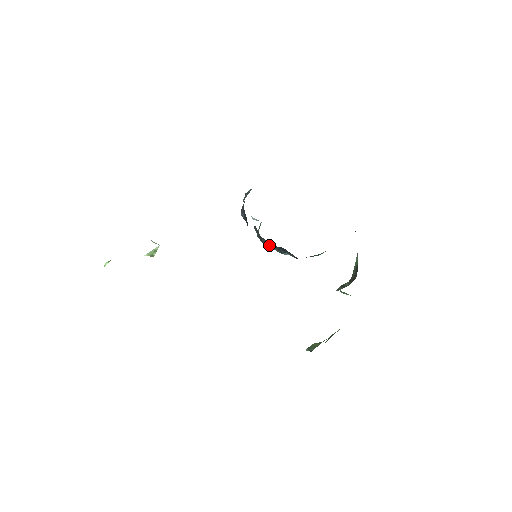
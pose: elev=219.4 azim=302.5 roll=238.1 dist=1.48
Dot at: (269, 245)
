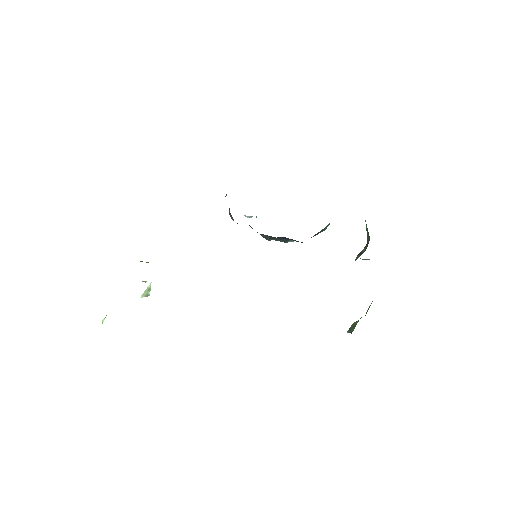
Dot at: (270, 238)
